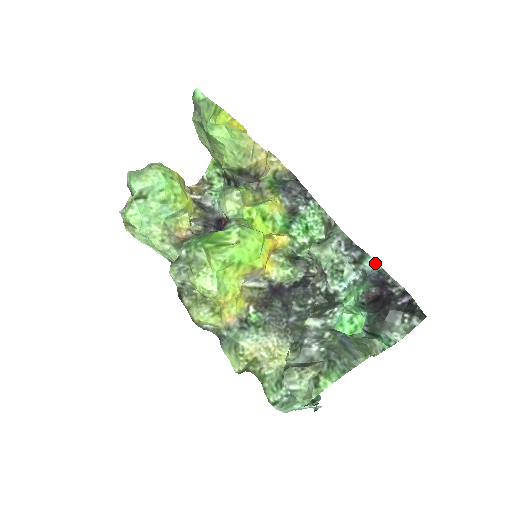
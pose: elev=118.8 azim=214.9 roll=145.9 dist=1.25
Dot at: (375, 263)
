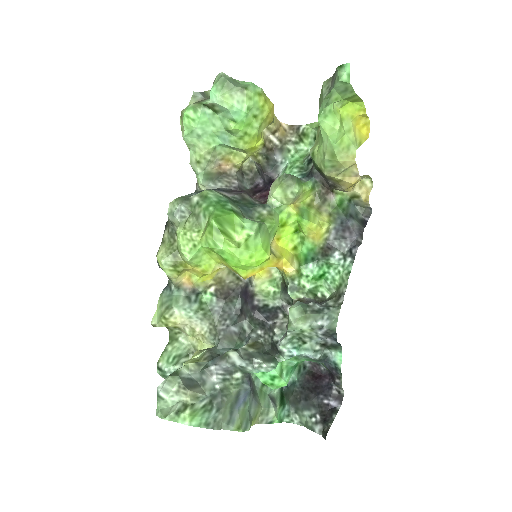
Dot at: (340, 360)
